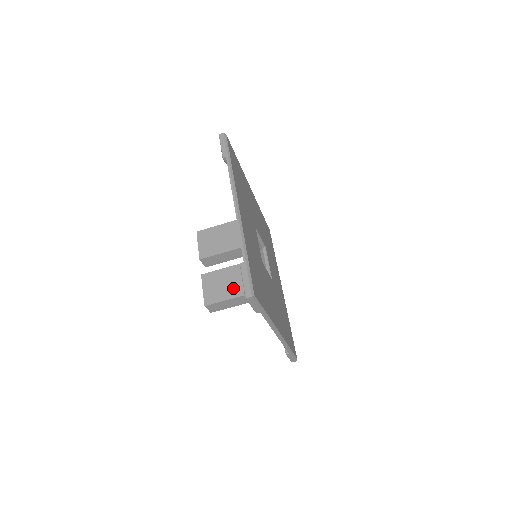
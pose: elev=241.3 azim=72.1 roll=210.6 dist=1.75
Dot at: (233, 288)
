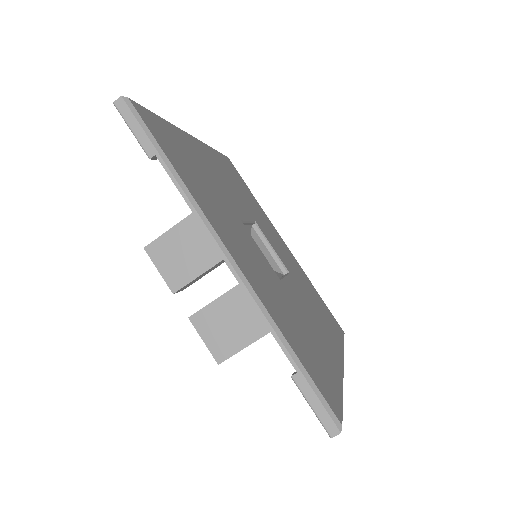
Dot at: (248, 326)
